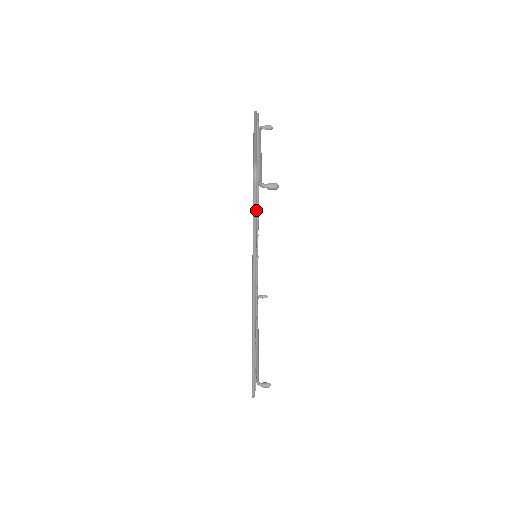
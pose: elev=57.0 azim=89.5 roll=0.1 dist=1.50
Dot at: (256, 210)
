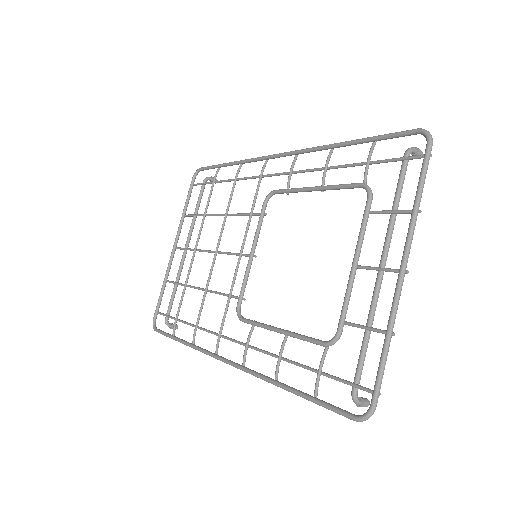
Dot at: (323, 405)
